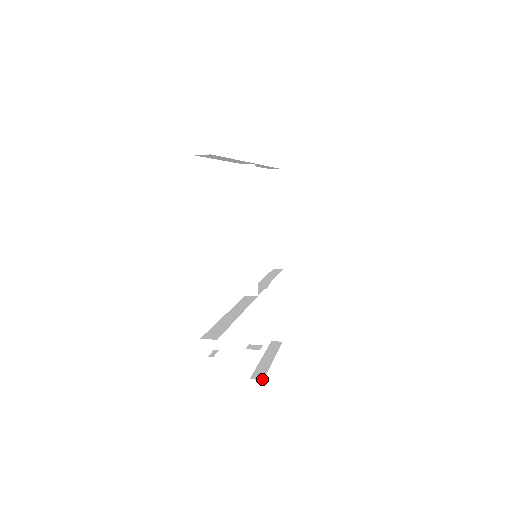
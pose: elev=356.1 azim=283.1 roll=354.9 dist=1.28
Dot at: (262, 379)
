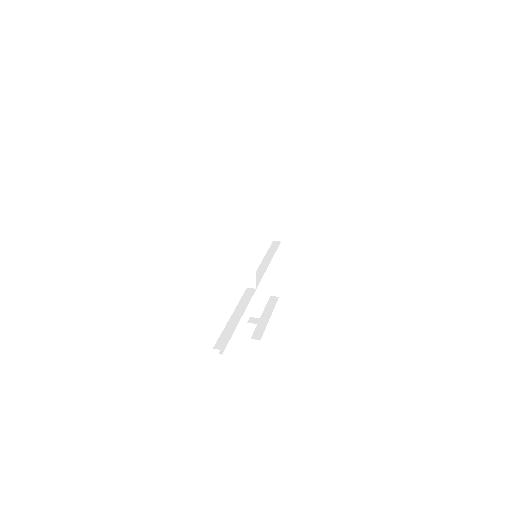
Dot at: (260, 339)
